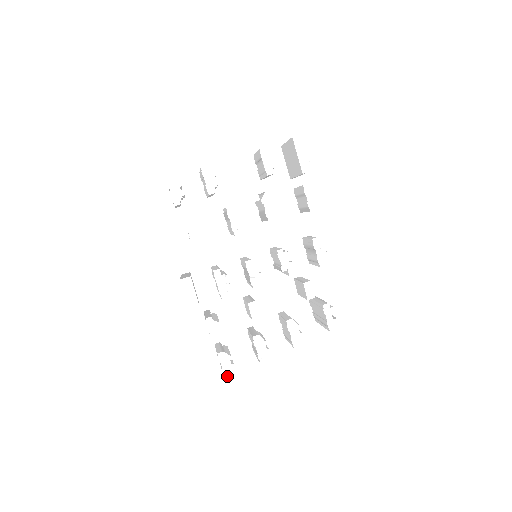
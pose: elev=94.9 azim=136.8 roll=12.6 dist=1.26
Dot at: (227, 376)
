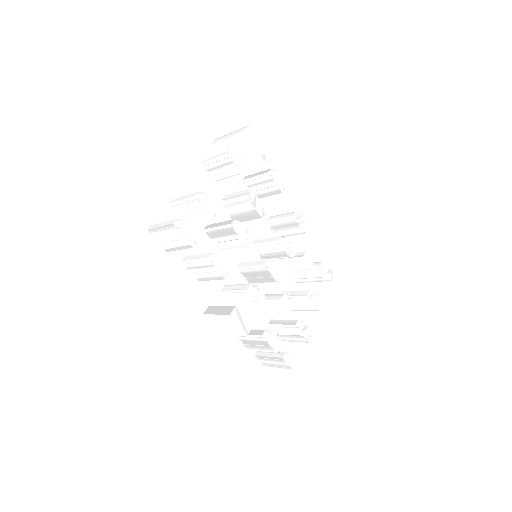
Dot at: (296, 371)
